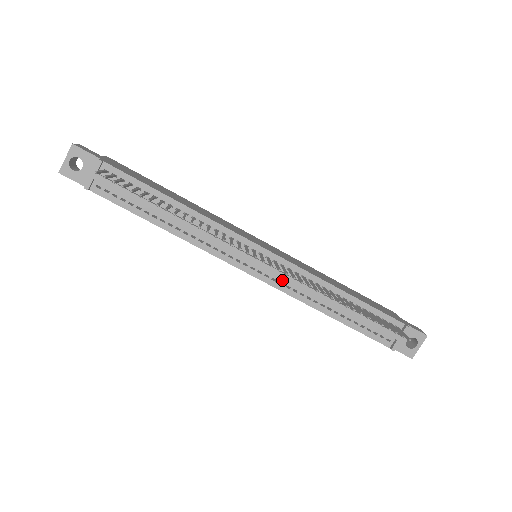
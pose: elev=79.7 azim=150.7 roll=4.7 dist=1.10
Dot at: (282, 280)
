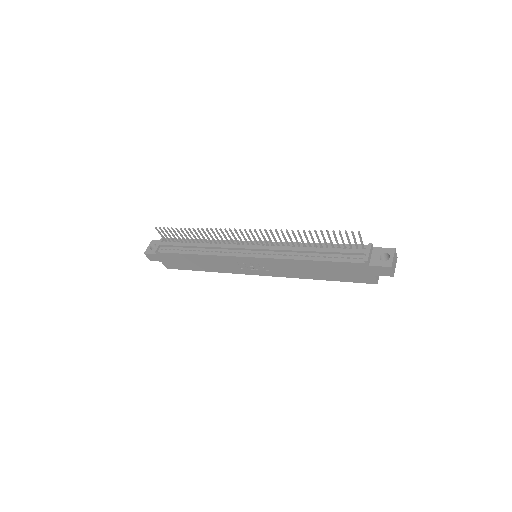
Dot at: (270, 252)
